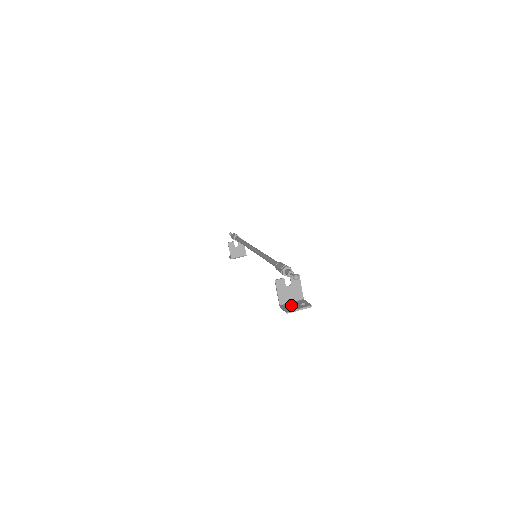
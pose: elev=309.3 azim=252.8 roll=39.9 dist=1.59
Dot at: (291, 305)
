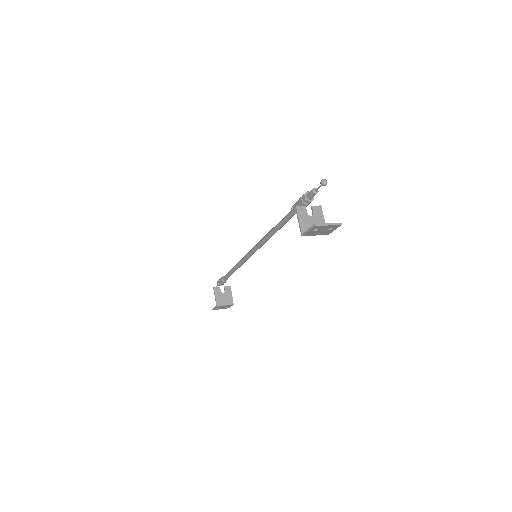
Dot at: (316, 229)
